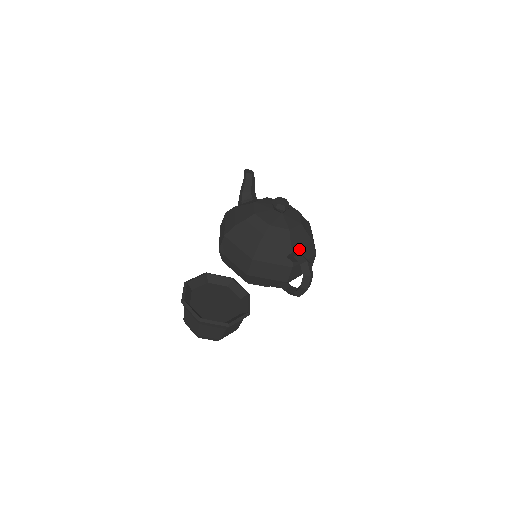
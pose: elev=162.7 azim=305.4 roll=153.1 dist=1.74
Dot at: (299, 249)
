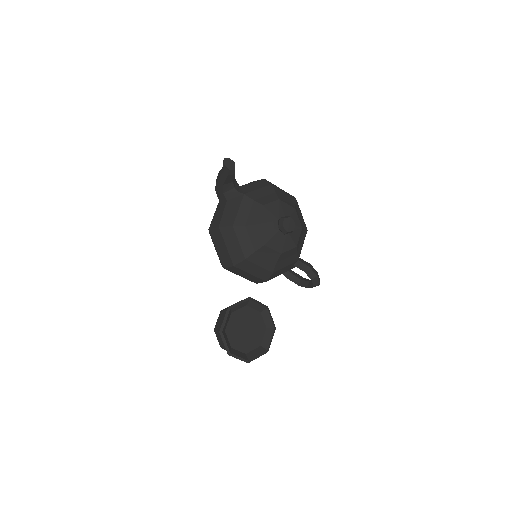
Dot at: occluded
